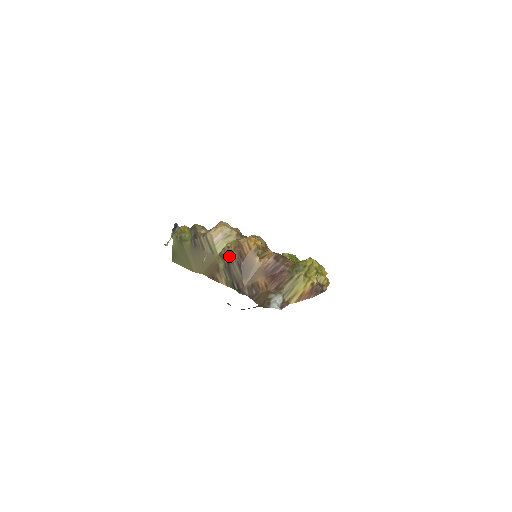
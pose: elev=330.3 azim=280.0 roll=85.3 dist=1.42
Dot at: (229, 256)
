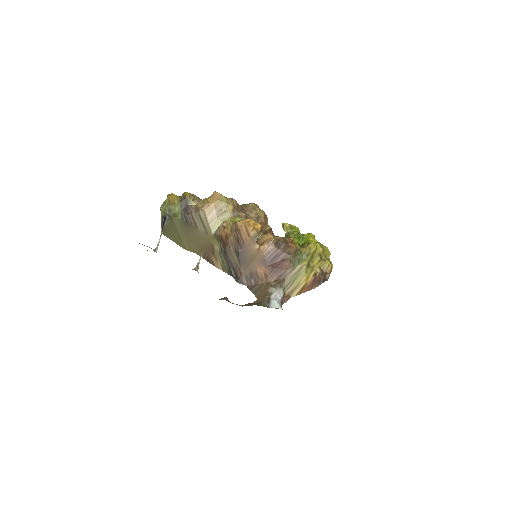
Dot at: (225, 239)
